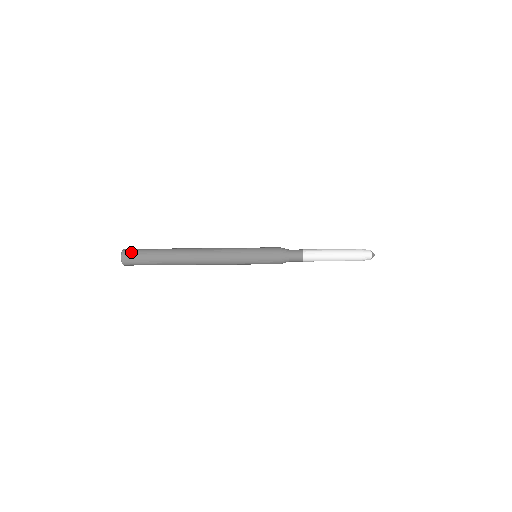
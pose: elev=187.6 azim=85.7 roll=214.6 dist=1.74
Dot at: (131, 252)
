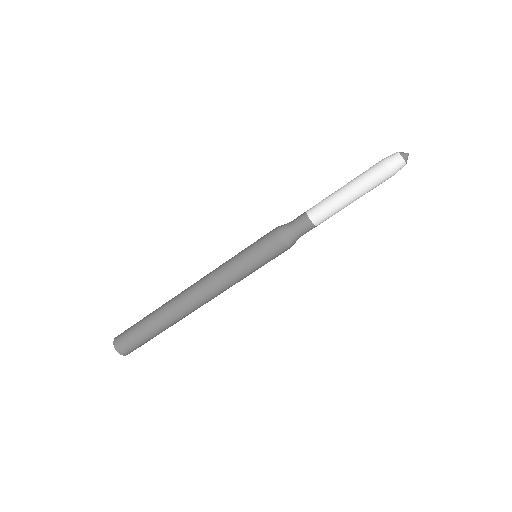
Dot at: occluded
